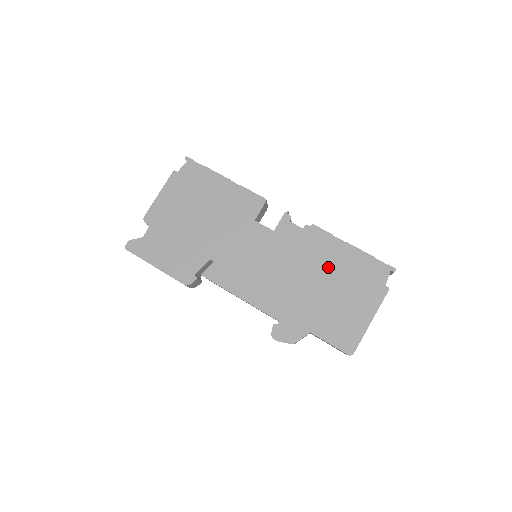
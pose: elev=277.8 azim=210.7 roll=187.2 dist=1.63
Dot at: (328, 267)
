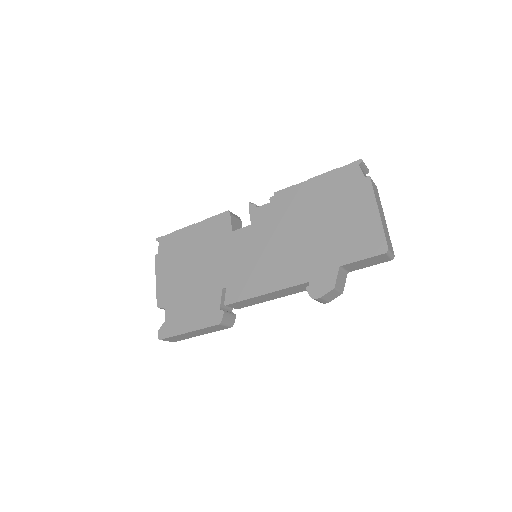
Dot at: (310, 208)
